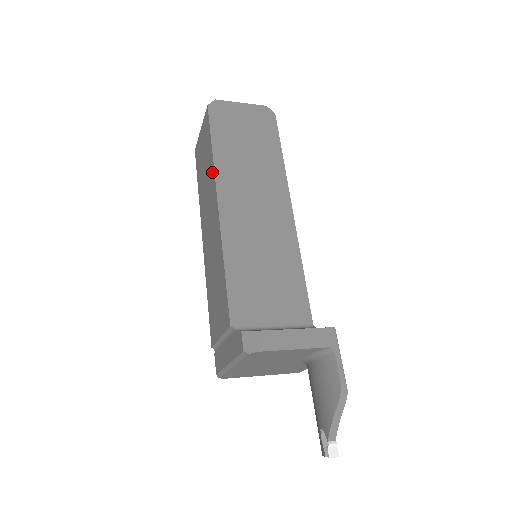
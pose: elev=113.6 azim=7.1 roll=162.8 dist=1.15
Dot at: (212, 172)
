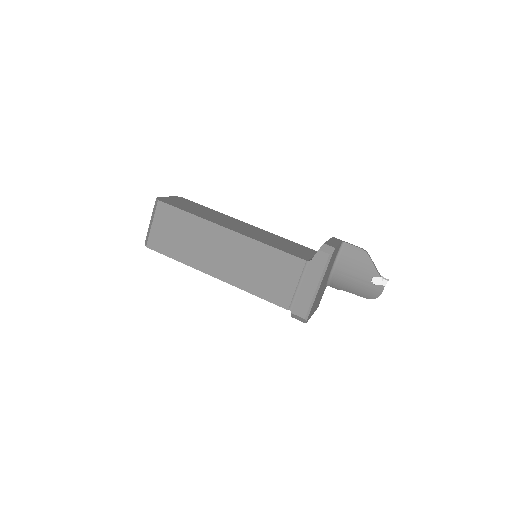
Dot at: (203, 224)
